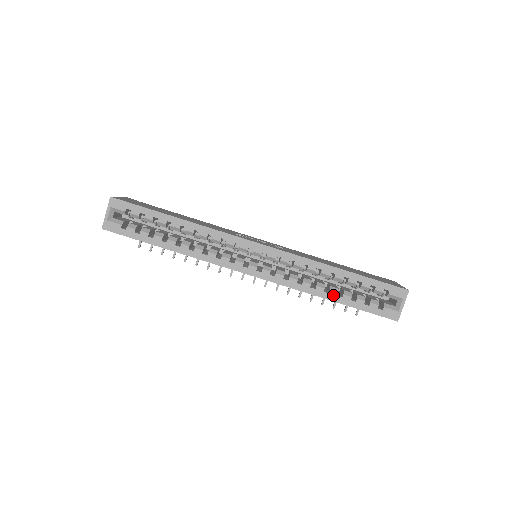
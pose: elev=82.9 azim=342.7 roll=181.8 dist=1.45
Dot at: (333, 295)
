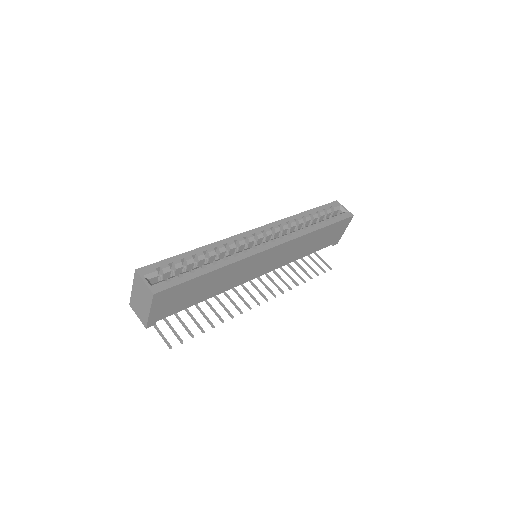
Dot at: (317, 226)
